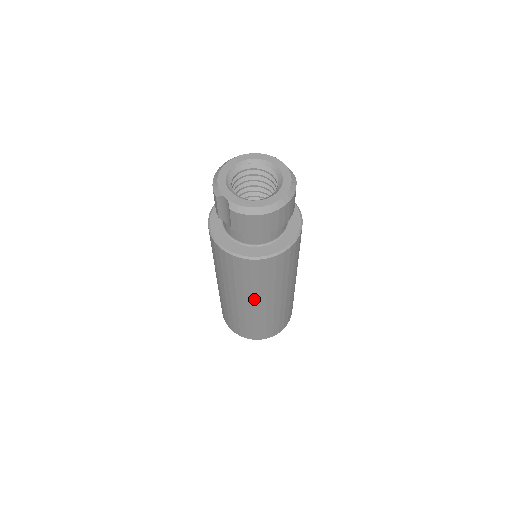
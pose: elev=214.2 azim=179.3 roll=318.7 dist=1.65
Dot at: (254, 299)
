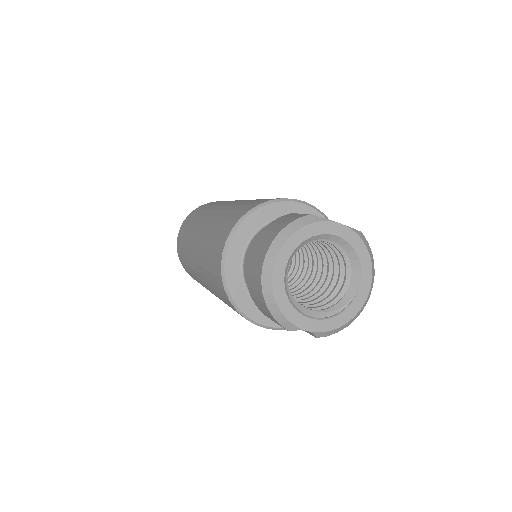
Dot at: occluded
